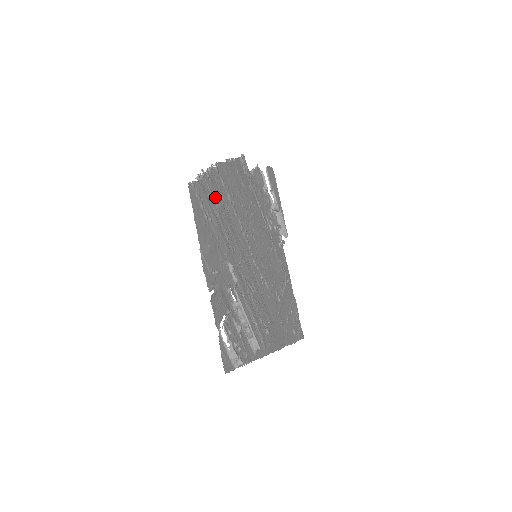
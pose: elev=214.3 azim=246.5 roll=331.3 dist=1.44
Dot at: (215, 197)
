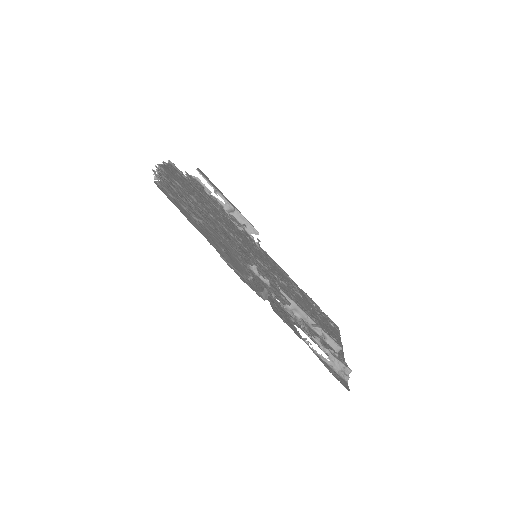
Dot at: (185, 198)
